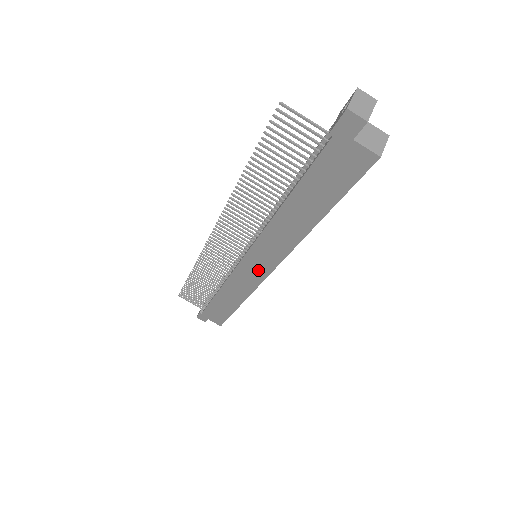
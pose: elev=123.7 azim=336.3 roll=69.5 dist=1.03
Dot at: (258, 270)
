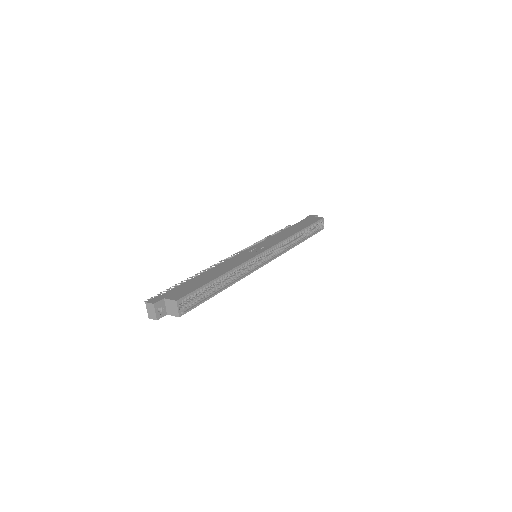
Dot at: occluded
